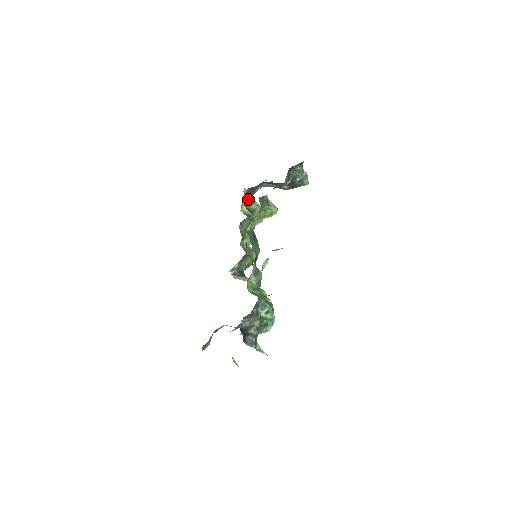
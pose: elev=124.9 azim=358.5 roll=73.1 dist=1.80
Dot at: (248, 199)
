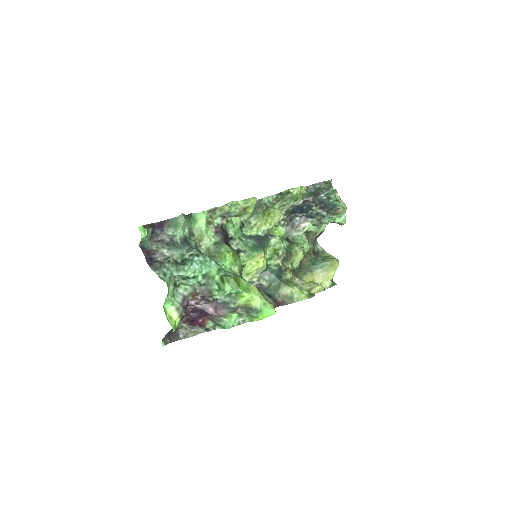
Dot at: (293, 235)
